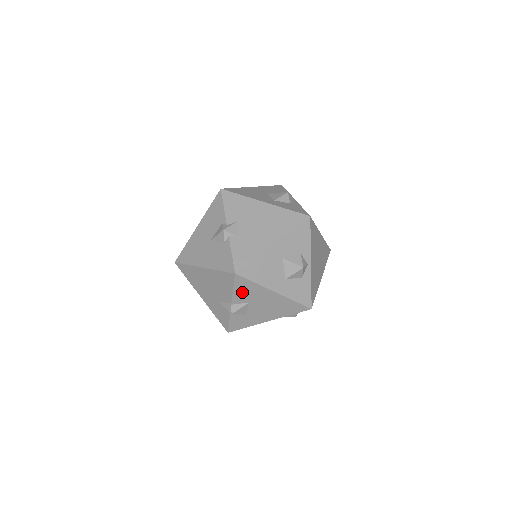
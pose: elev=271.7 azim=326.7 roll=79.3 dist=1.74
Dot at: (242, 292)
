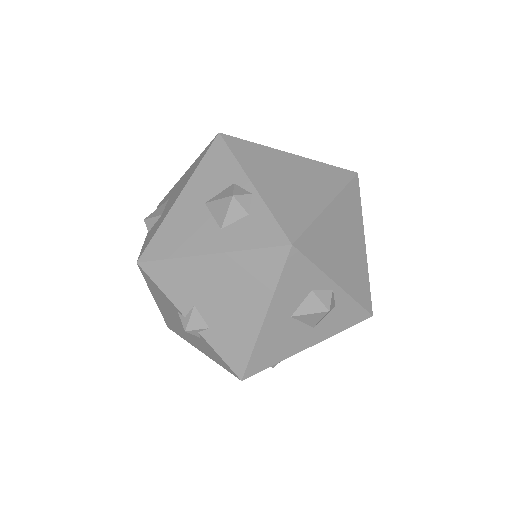
Dot at: occluded
